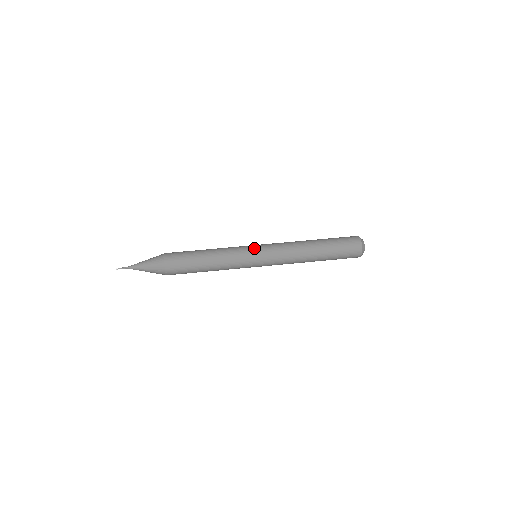
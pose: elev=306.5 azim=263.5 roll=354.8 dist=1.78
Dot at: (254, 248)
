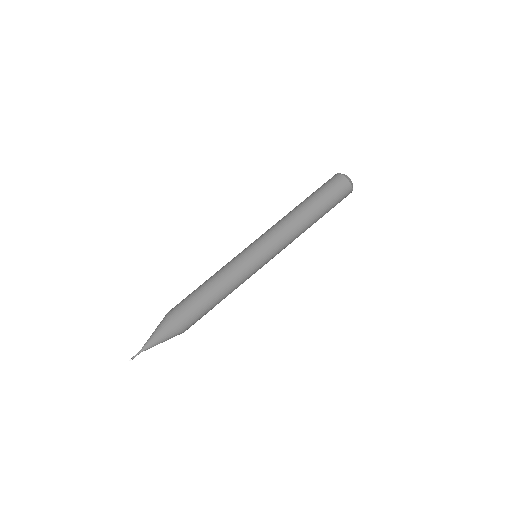
Dot at: (256, 256)
